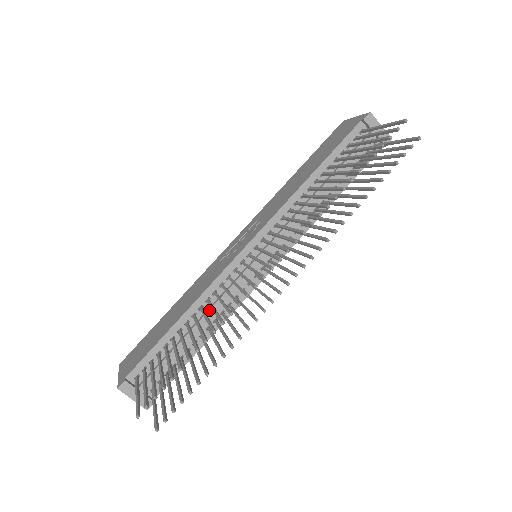
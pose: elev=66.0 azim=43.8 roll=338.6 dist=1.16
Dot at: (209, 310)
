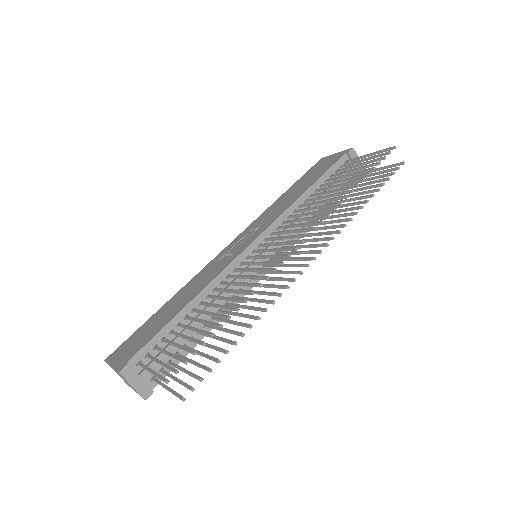
Dot at: (216, 299)
